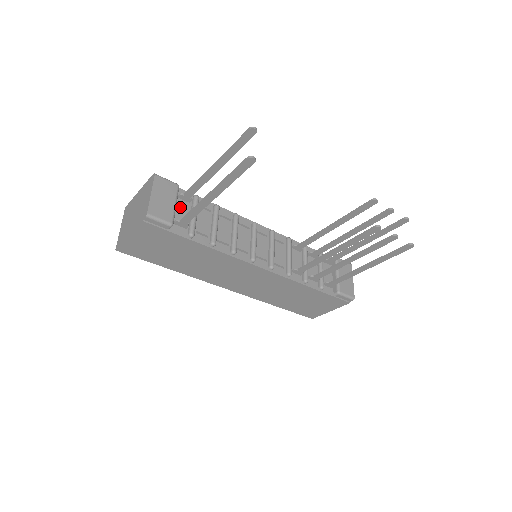
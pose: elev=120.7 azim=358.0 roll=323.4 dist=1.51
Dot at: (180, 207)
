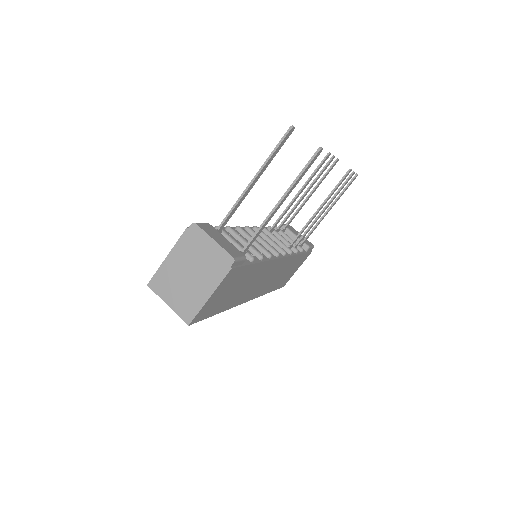
Dot at: occluded
